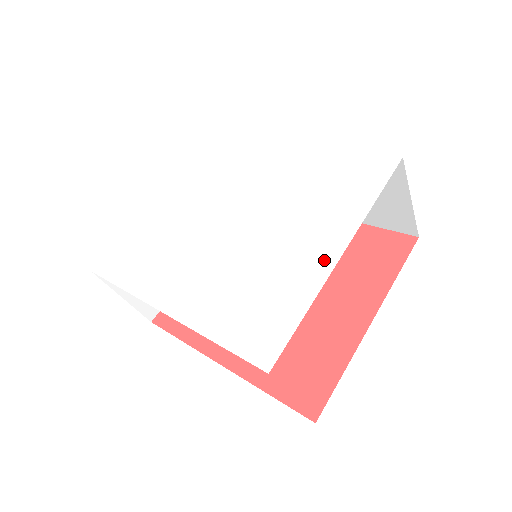
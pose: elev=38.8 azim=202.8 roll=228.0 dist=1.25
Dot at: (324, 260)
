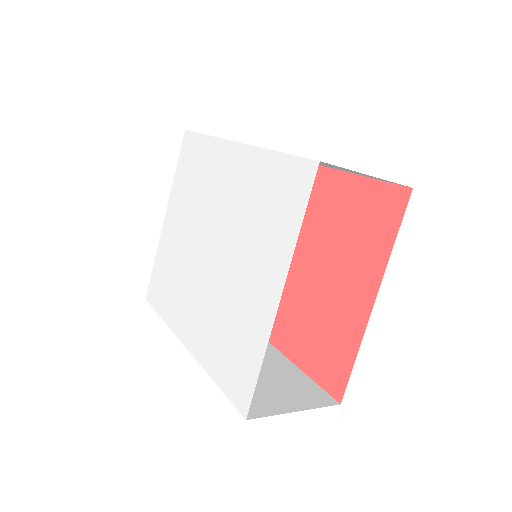
Dot at: (269, 305)
